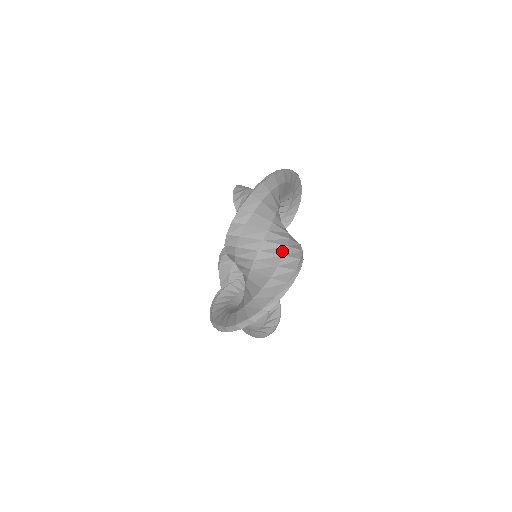
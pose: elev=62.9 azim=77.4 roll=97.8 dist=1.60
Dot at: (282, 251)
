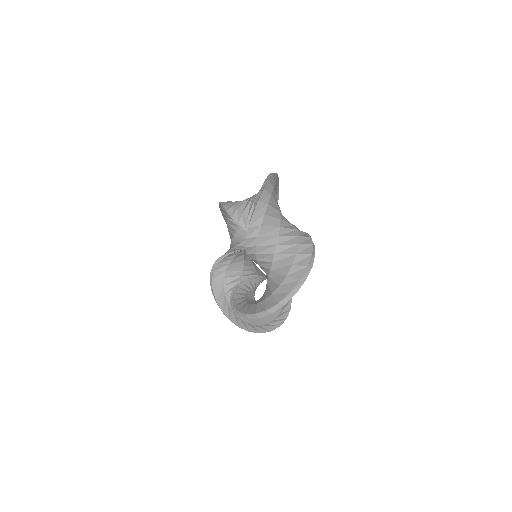
Dot at: (274, 317)
